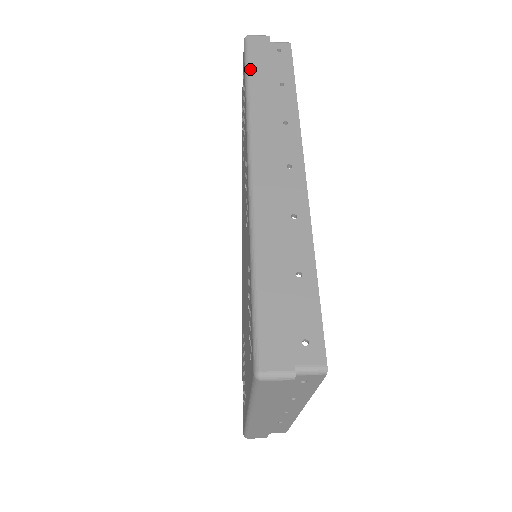
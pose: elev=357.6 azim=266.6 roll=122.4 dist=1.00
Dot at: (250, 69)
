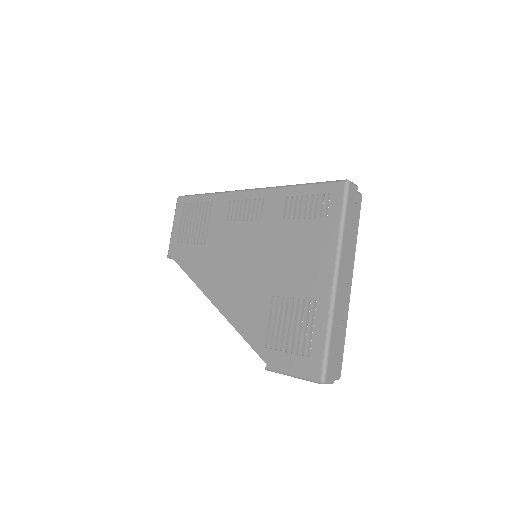
Dot at: (199, 194)
